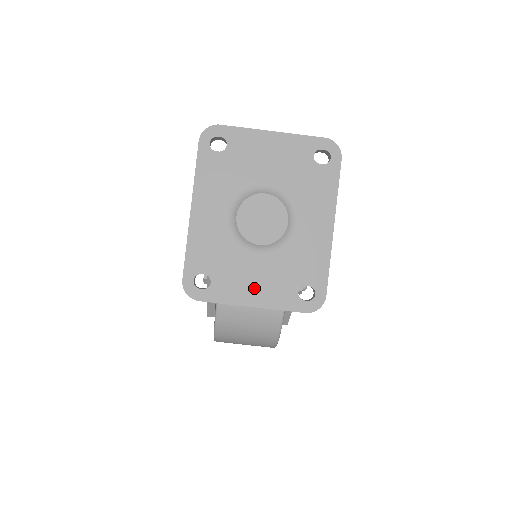
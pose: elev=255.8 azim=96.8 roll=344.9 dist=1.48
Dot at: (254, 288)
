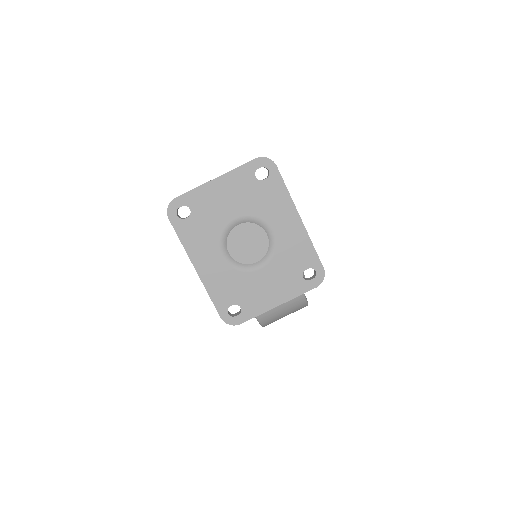
Dot at: (272, 293)
